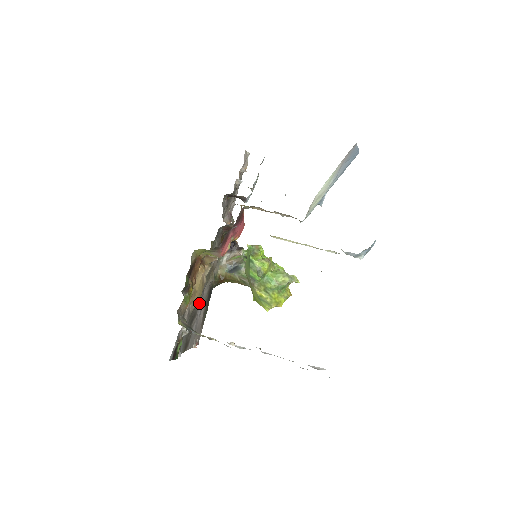
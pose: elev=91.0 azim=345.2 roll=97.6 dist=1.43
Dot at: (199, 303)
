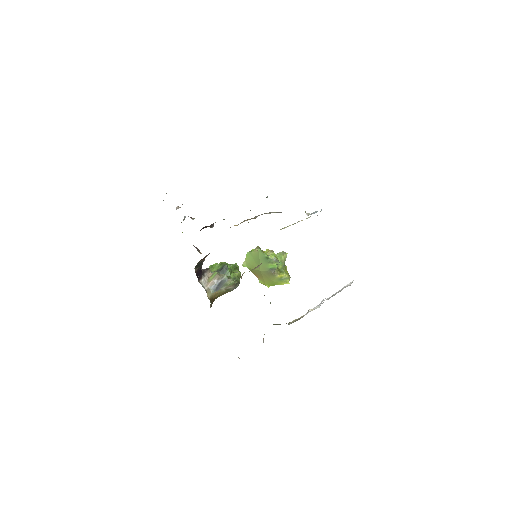
Dot at: occluded
